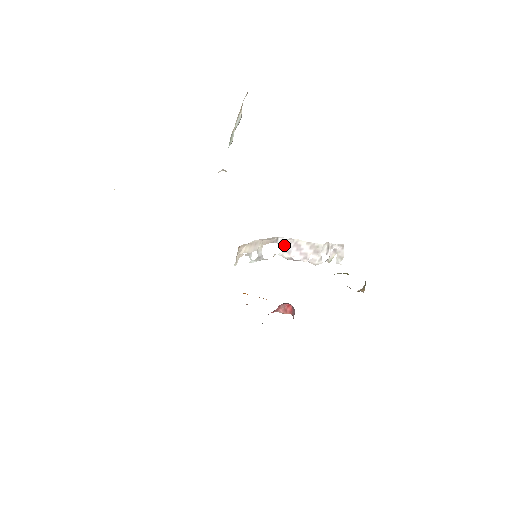
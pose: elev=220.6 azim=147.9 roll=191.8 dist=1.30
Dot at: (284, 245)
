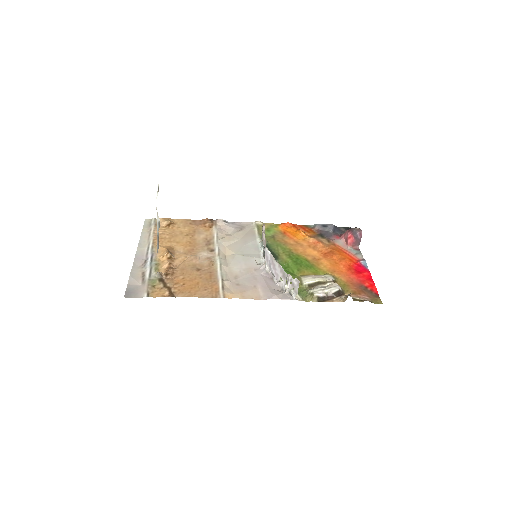
Dot at: (268, 258)
